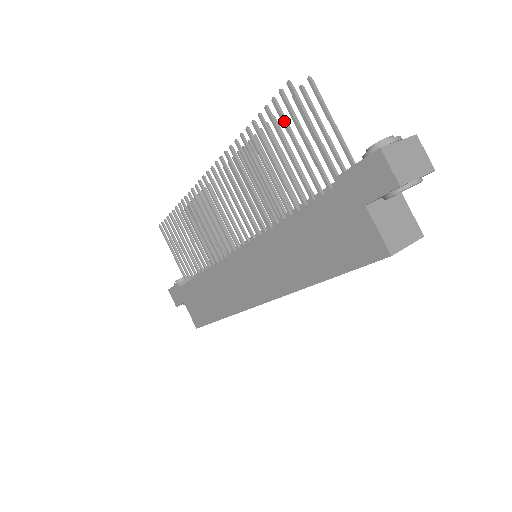
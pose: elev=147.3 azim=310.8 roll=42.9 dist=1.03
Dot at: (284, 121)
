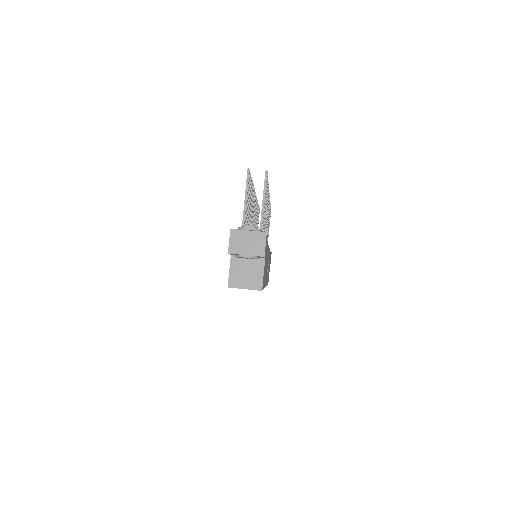
Dot at: occluded
